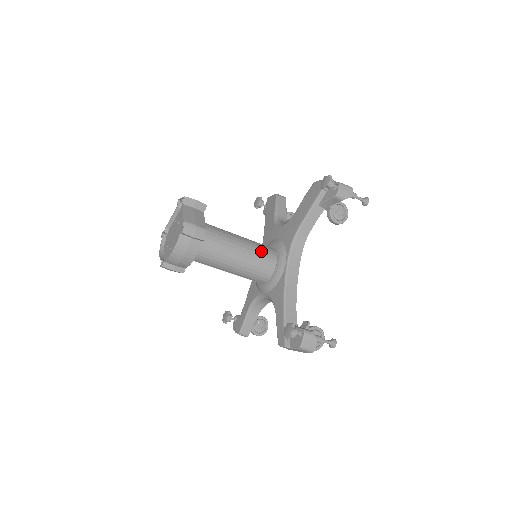
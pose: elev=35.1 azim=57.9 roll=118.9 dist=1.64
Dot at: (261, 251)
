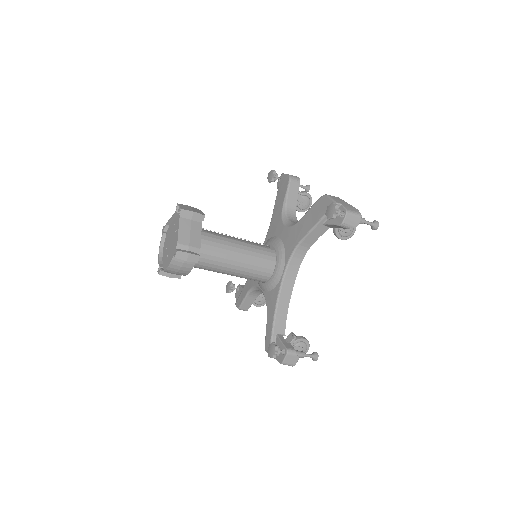
Dot at: (259, 258)
